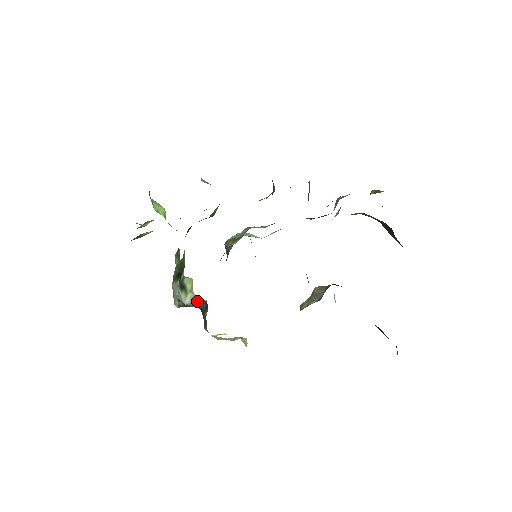
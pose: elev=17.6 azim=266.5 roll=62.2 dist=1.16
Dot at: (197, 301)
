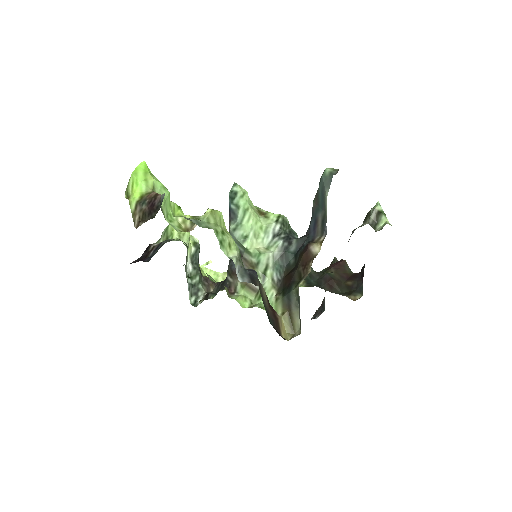
Dot at: (194, 253)
